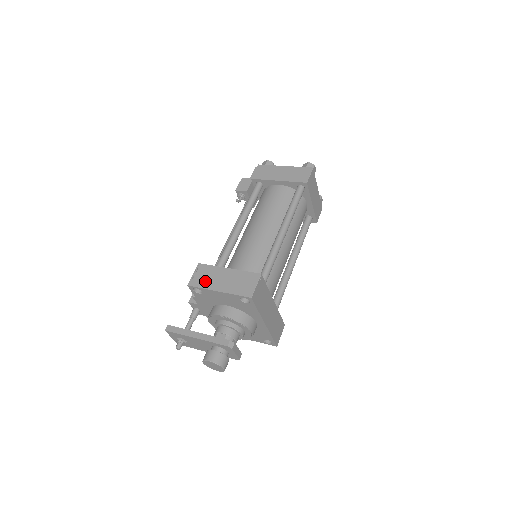
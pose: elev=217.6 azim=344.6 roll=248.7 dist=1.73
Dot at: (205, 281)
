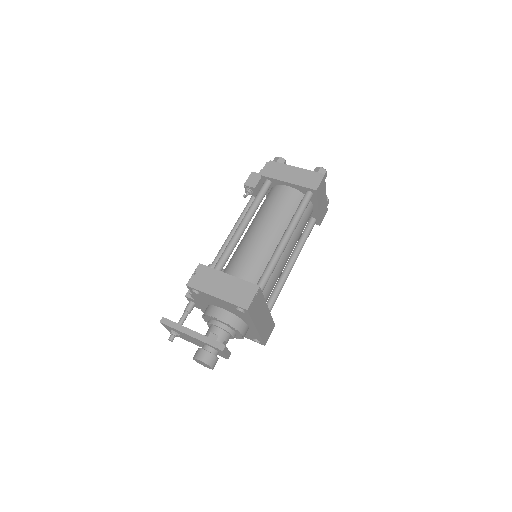
Dot at: (204, 284)
